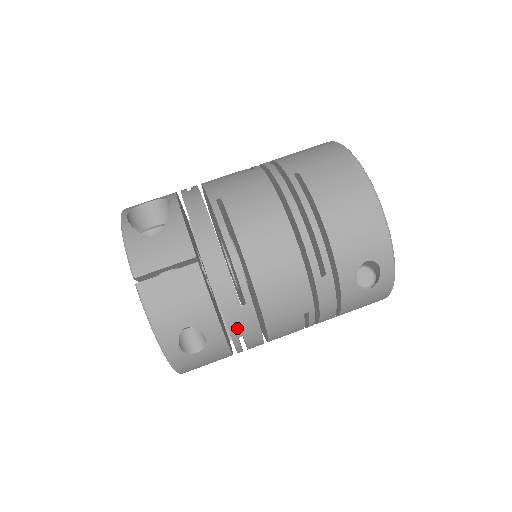
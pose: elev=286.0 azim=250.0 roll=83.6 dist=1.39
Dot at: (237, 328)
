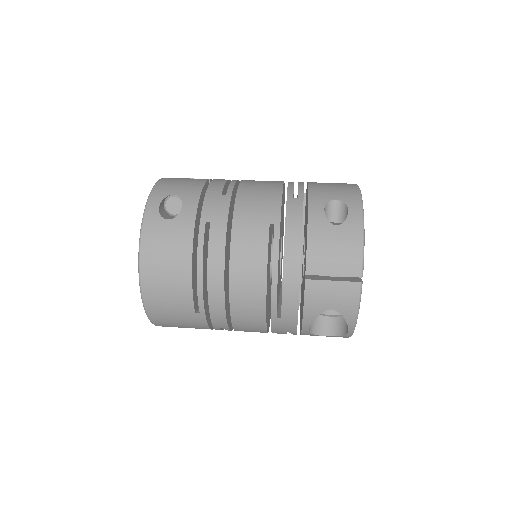
Dot at: (209, 210)
